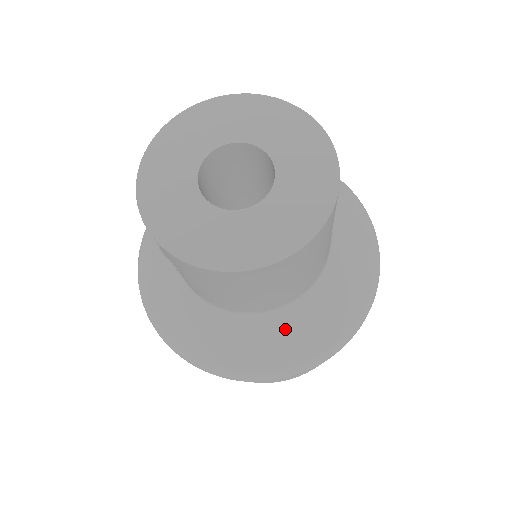
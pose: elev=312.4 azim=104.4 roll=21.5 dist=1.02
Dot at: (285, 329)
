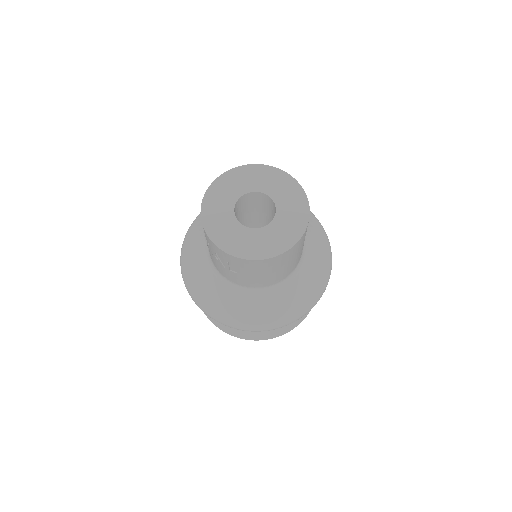
Dot at: (297, 285)
